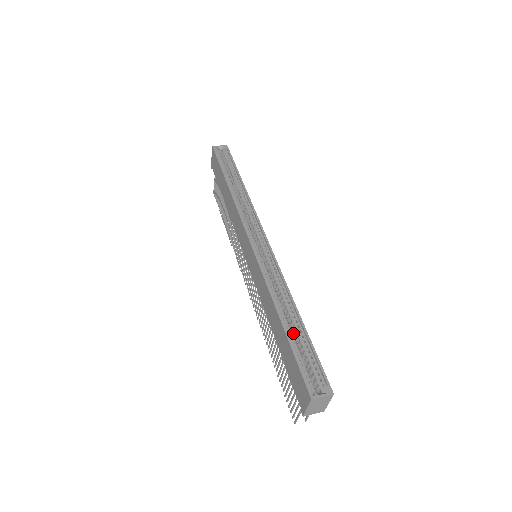
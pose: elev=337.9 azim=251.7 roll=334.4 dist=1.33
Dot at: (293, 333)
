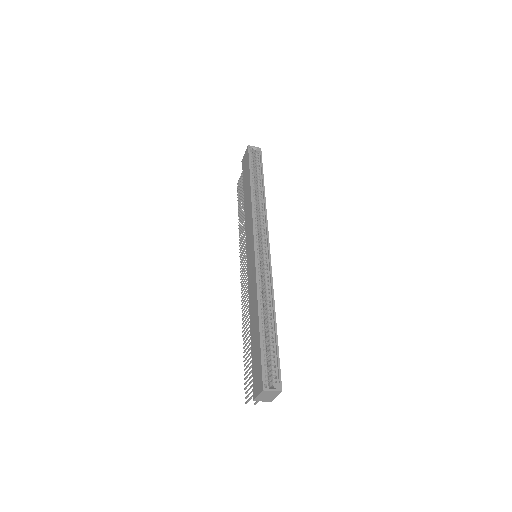
Dot at: (266, 332)
